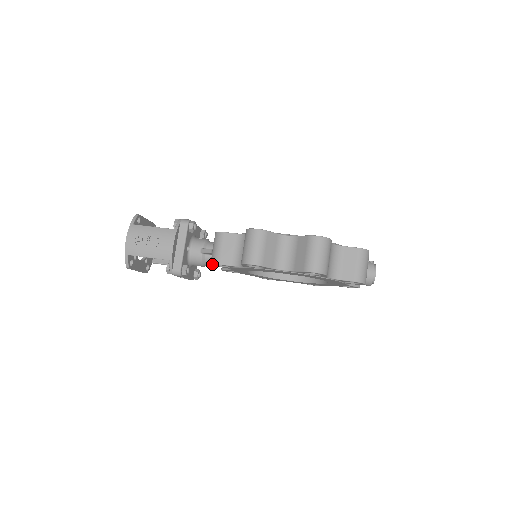
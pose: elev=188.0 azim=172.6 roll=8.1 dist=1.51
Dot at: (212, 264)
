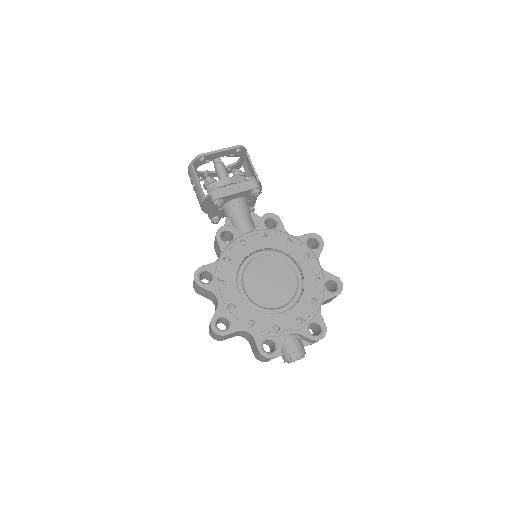
Dot at: occluded
